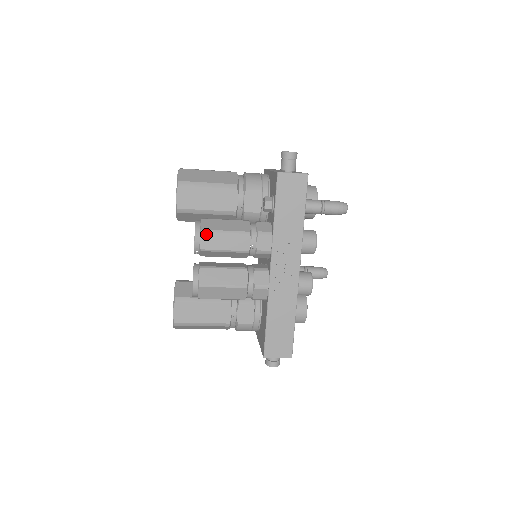
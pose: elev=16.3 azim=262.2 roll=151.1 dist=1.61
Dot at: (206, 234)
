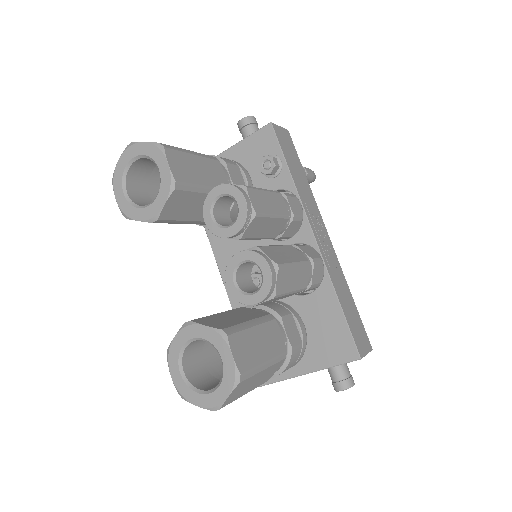
Dot at: (251, 191)
